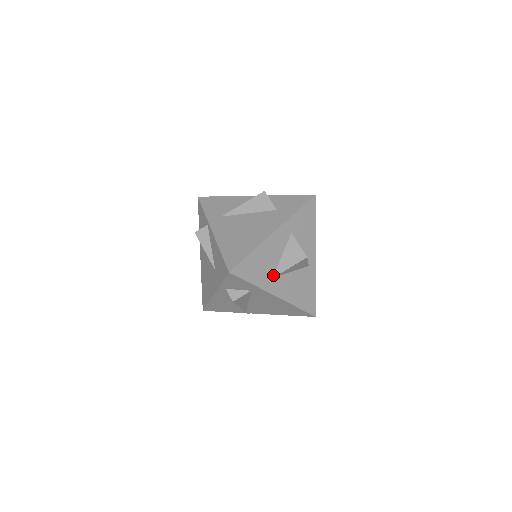
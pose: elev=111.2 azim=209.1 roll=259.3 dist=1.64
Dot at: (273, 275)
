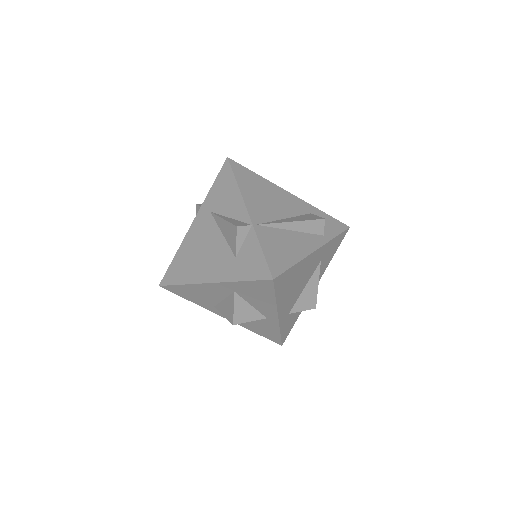
Dot at: (214, 305)
